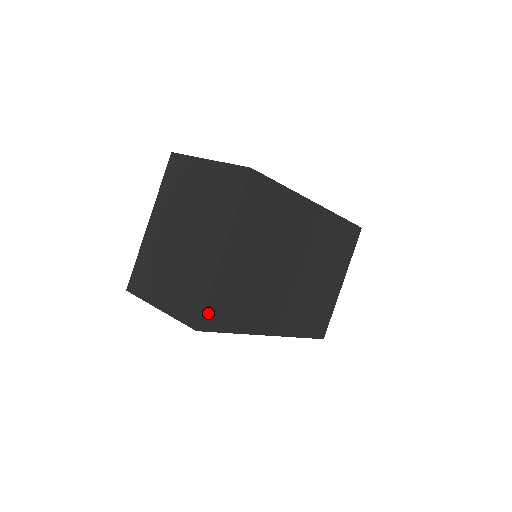
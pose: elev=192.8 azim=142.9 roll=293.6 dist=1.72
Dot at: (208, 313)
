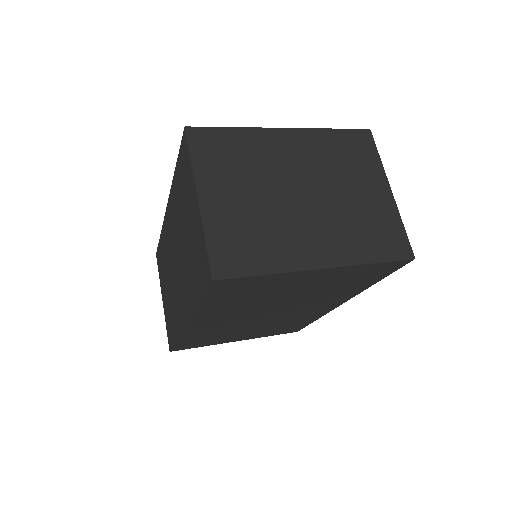
Dot at: (237, 281)
